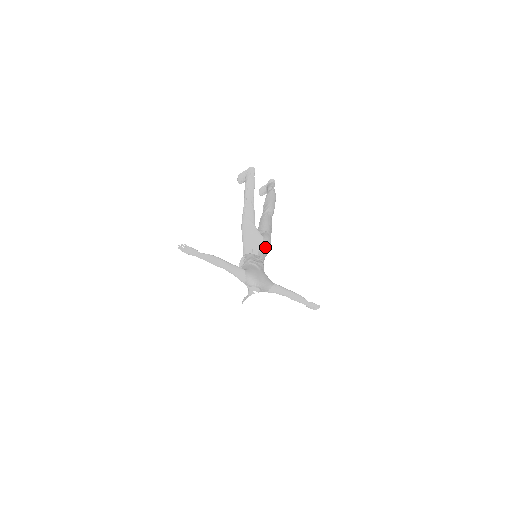
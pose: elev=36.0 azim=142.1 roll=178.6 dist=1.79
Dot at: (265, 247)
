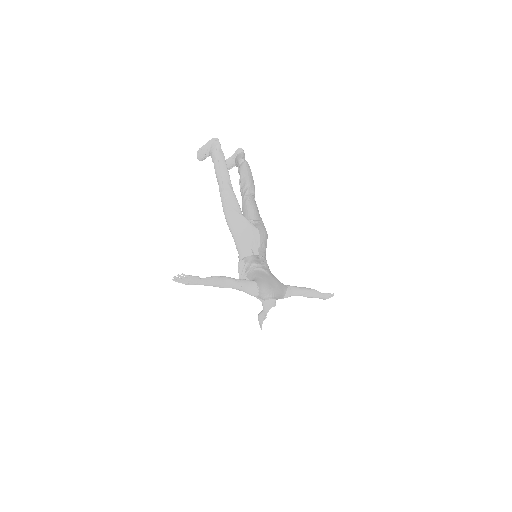
Dot at: (264, 242)
